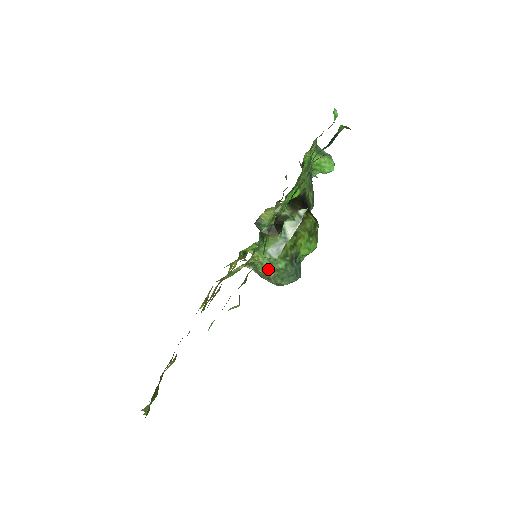
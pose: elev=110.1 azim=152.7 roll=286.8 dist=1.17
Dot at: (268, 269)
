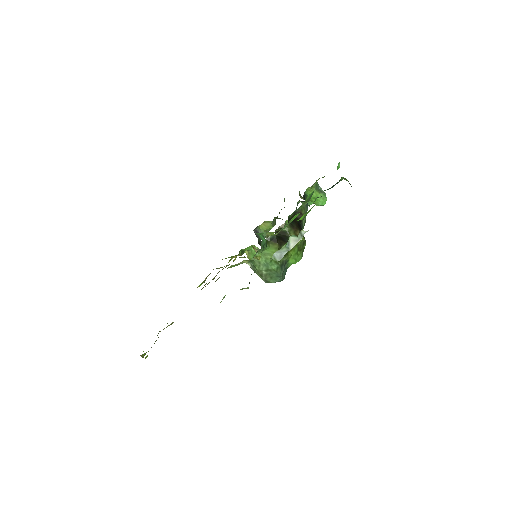
Dot at: (263, 268)
